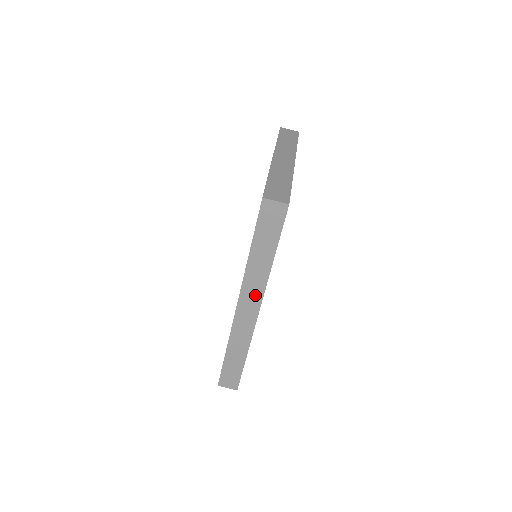
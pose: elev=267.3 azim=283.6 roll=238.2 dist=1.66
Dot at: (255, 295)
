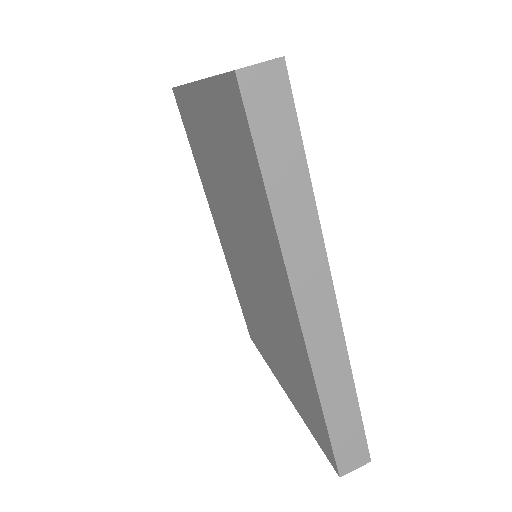
Dot at: (315, 272)
